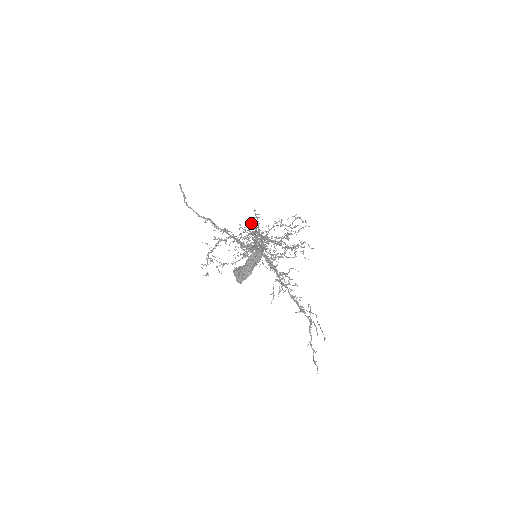
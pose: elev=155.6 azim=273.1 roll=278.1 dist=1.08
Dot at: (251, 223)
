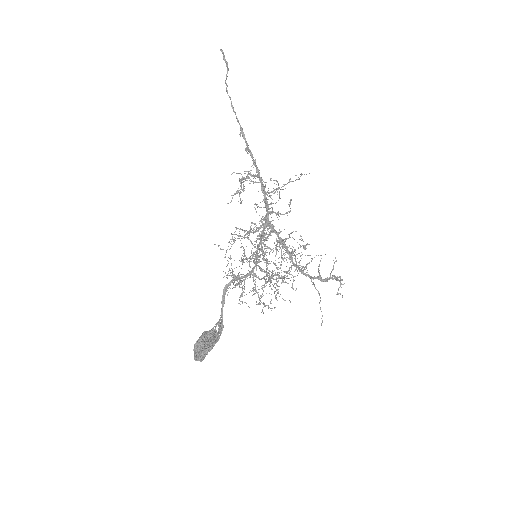
Dot at: occluded
